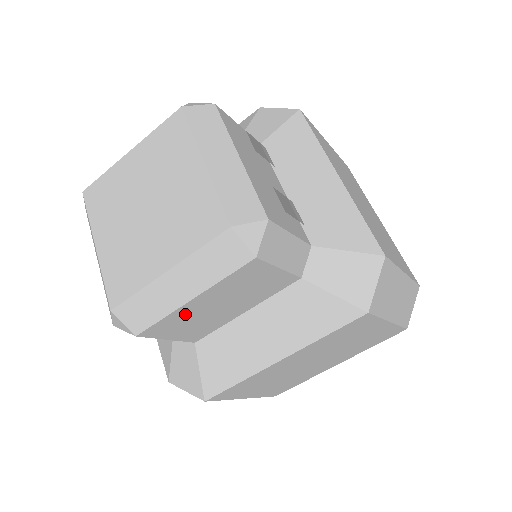
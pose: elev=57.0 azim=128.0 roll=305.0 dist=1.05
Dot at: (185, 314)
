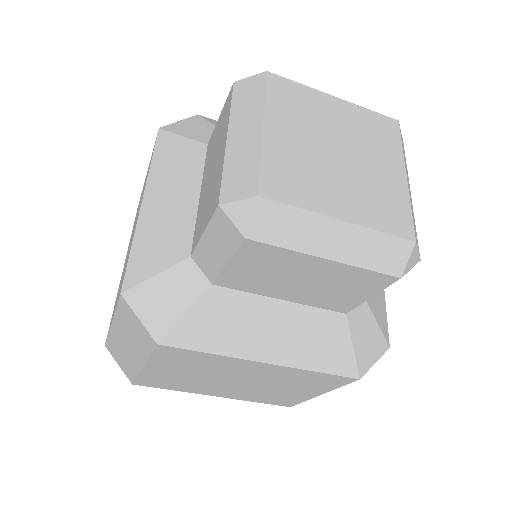
Dot at: (292, 262)
